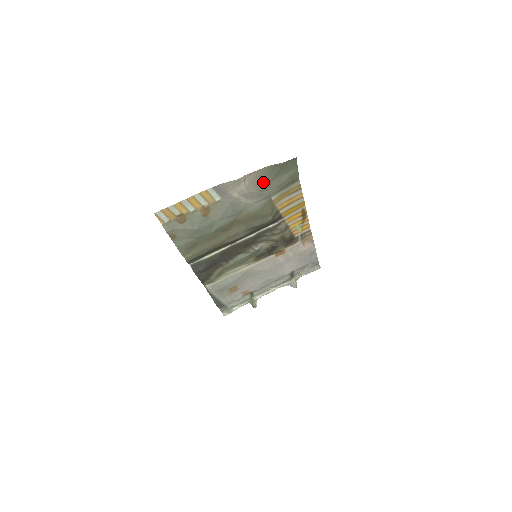
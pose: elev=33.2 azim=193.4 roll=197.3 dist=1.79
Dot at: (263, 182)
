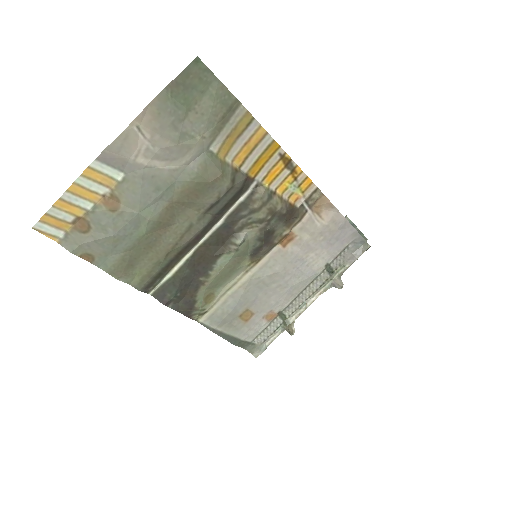
Dot at: (173, 124)
